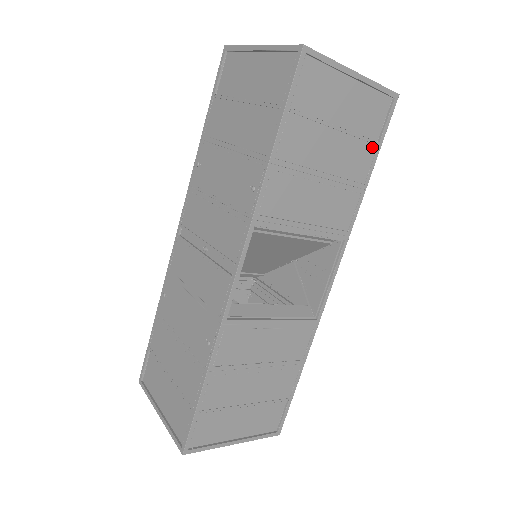
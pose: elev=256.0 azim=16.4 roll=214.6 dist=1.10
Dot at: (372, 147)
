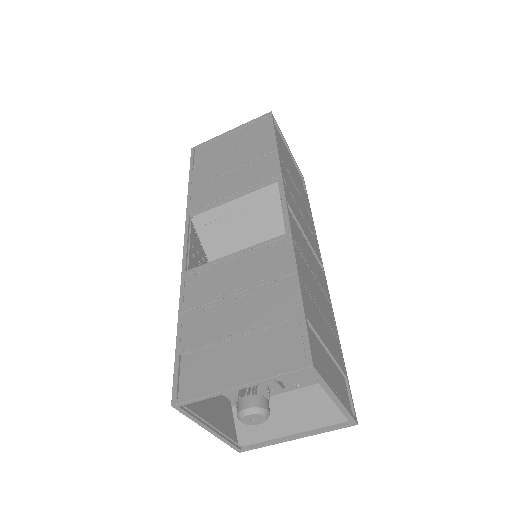
Dot at: (266, 136)
